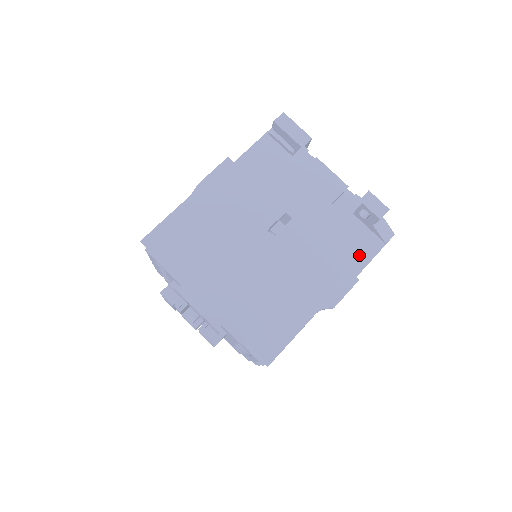
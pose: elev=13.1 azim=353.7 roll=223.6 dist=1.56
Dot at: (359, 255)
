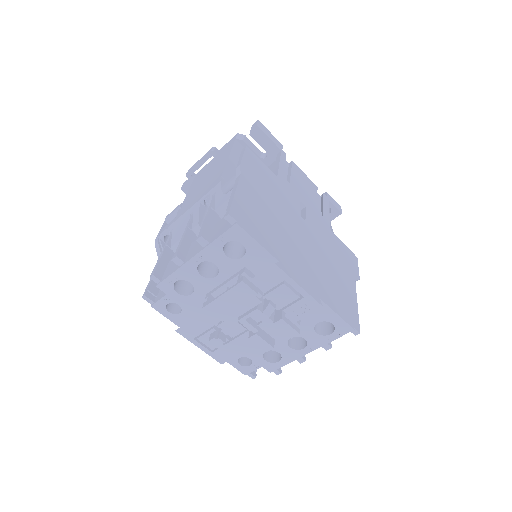
Dot at: occluded
